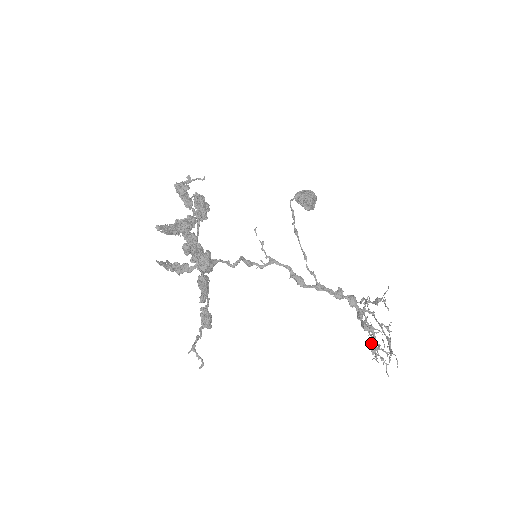
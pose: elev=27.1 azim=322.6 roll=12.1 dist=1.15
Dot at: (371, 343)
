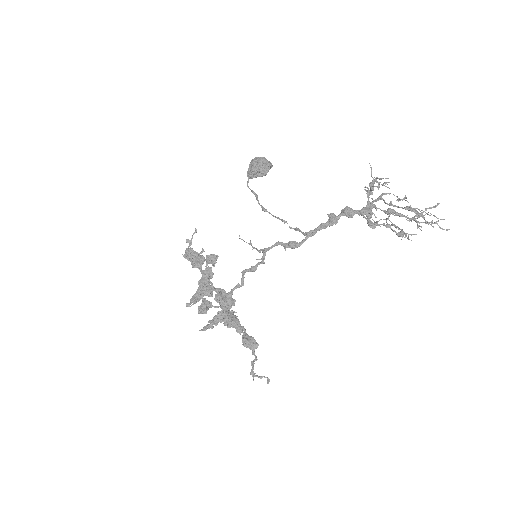
Dot at: (392, 230)
